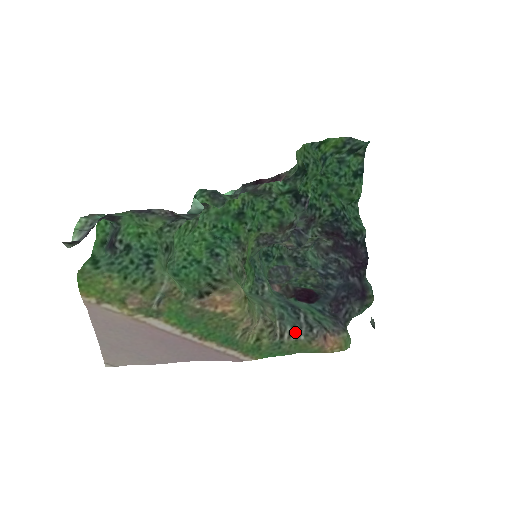
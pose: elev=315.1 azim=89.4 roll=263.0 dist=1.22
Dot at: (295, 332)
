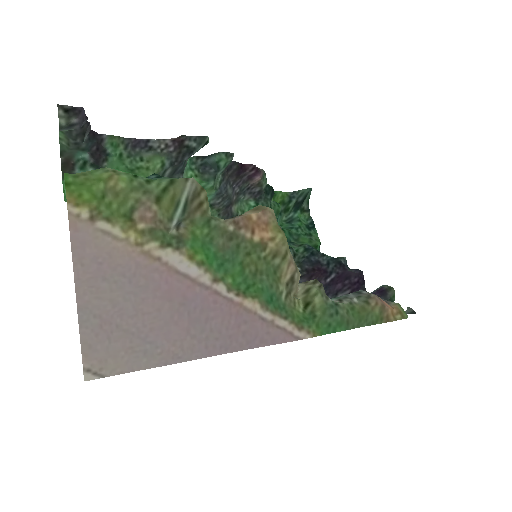
Dot at: (344, 298)
